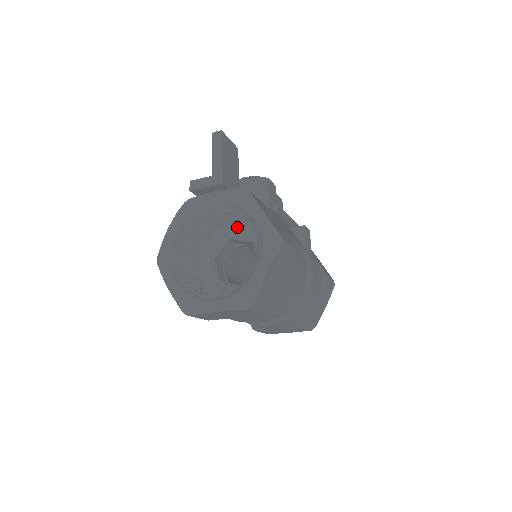
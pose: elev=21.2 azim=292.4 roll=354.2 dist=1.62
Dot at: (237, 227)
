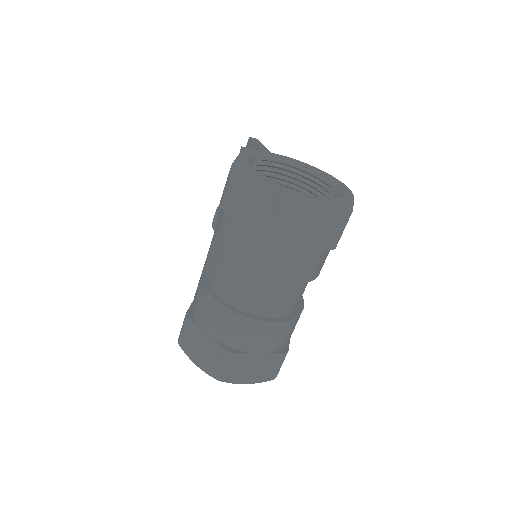
Dot at: occluded
